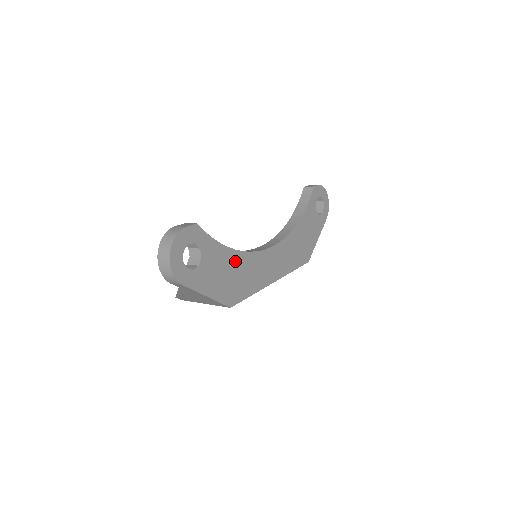
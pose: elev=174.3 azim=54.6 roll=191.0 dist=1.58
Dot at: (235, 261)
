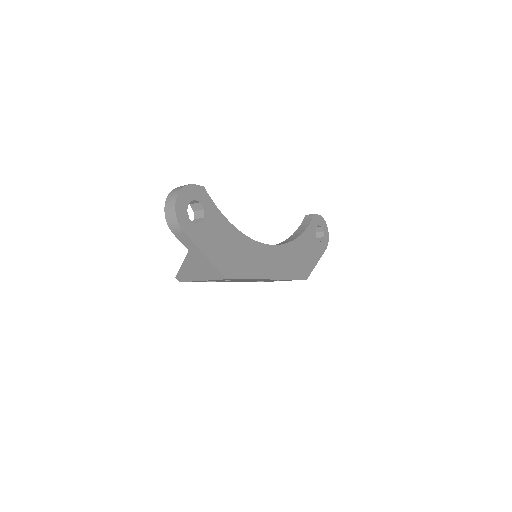
Dot at: (235, 238)
